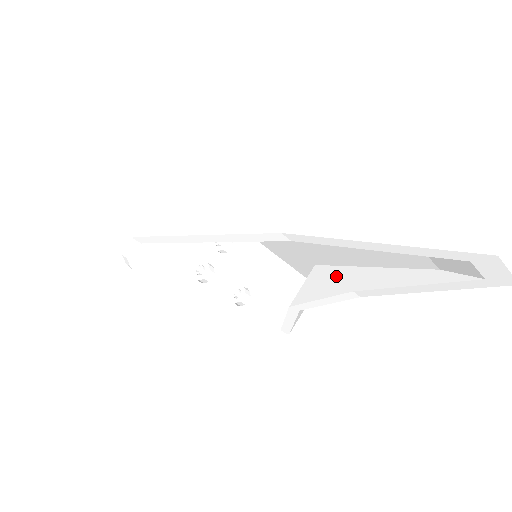
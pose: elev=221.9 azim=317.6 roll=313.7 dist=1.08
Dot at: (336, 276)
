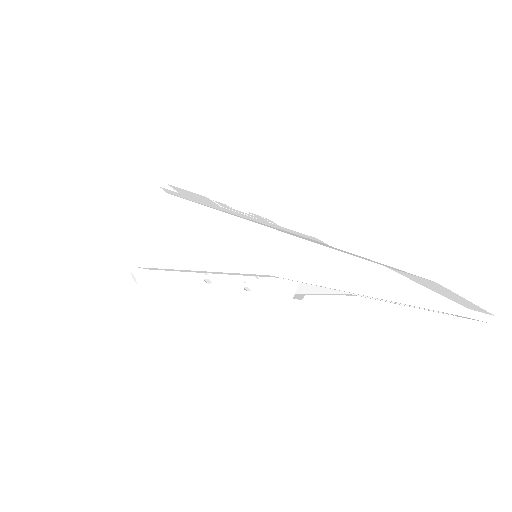
Dot at: occluded
